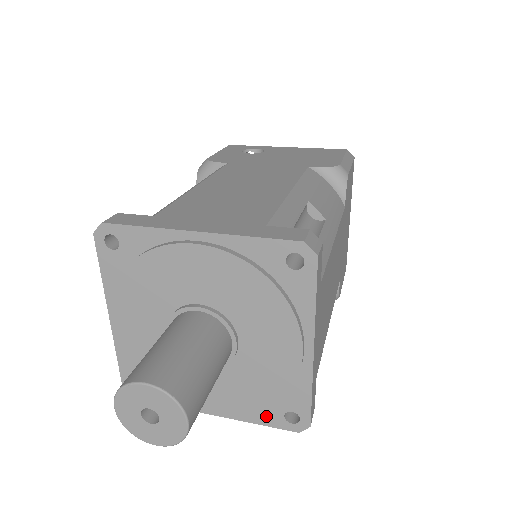
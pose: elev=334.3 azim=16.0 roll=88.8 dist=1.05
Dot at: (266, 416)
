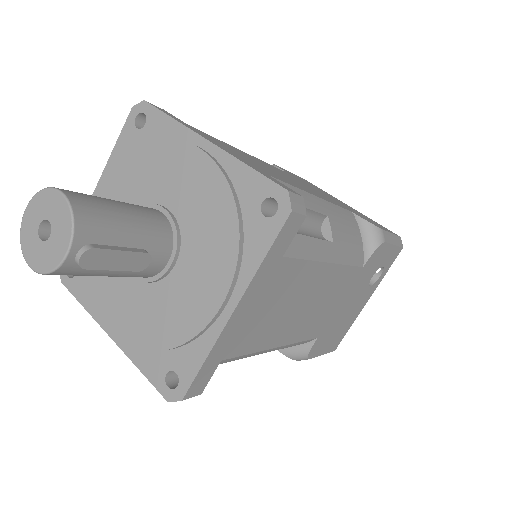
Dot at: (257, 240)
